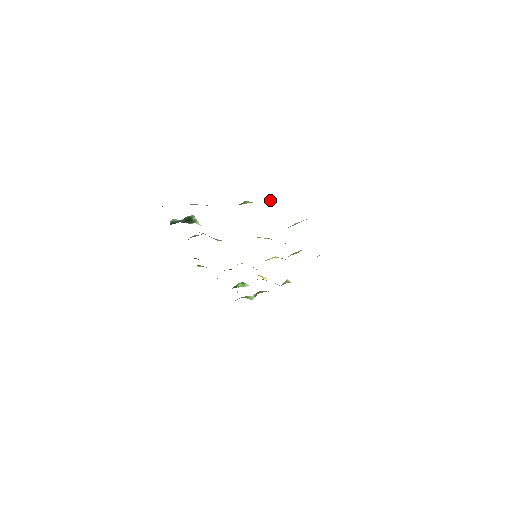
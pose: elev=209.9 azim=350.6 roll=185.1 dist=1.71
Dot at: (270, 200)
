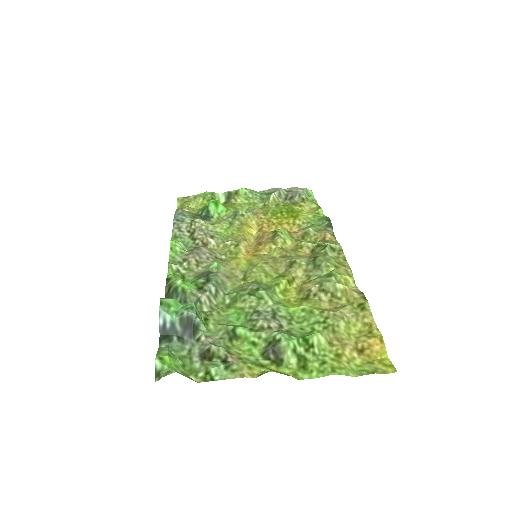
Dot at: (319, 334)
